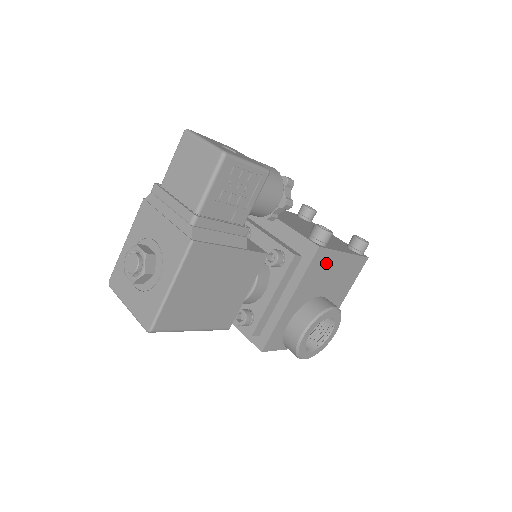
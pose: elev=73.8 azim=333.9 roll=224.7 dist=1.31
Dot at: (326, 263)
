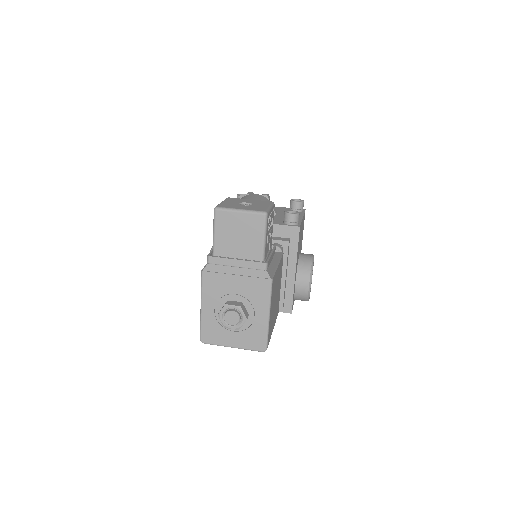
Dot at: (300, 233)
